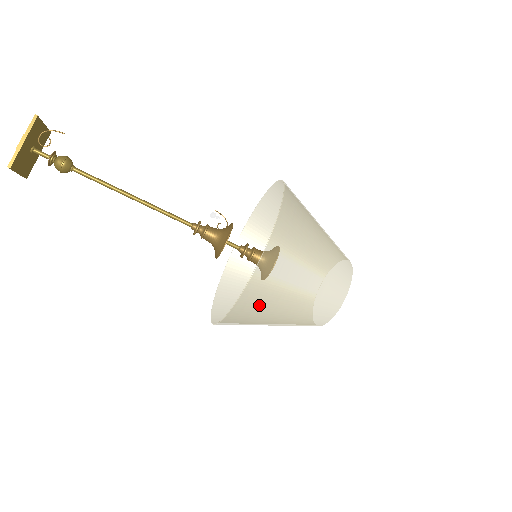
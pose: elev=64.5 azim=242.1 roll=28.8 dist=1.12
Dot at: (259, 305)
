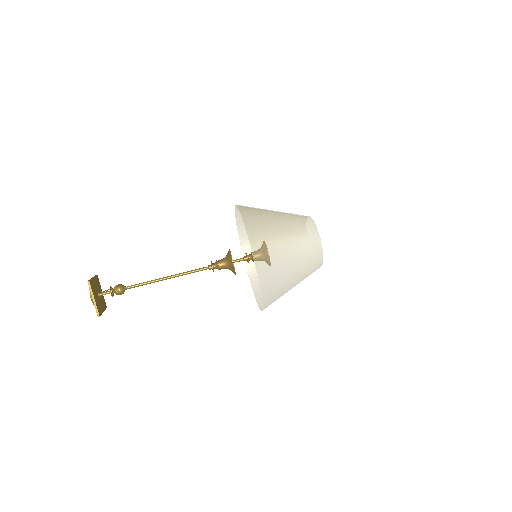
Dot at: (258, 219)
